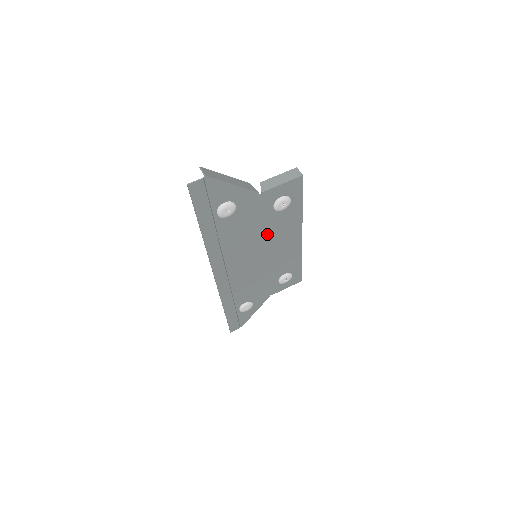
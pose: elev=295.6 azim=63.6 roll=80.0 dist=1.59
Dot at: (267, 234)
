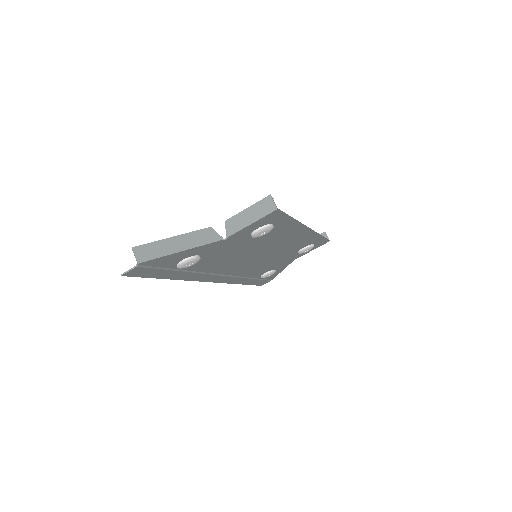
Dot at: (259, 246)
